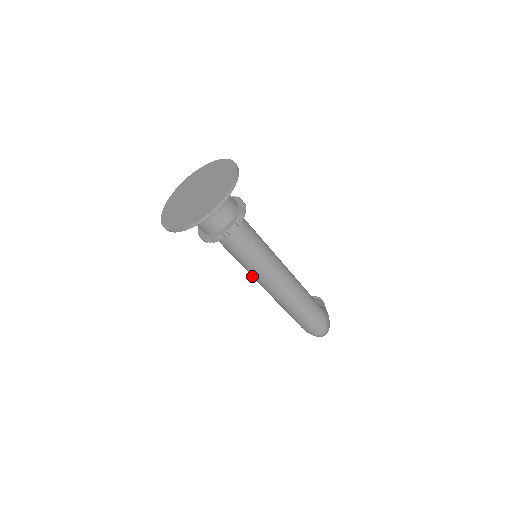
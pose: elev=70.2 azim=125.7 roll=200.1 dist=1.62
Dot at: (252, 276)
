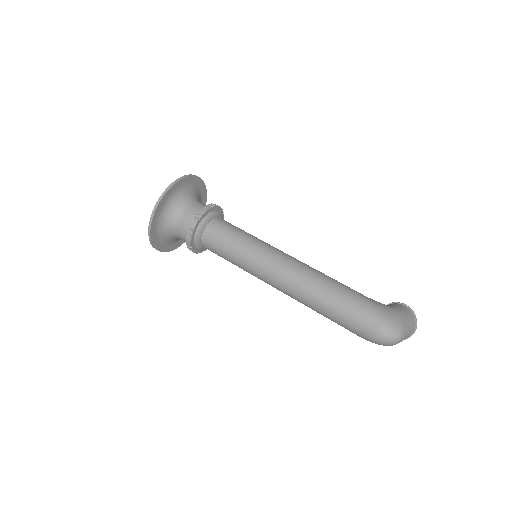
Dot at: occluded
